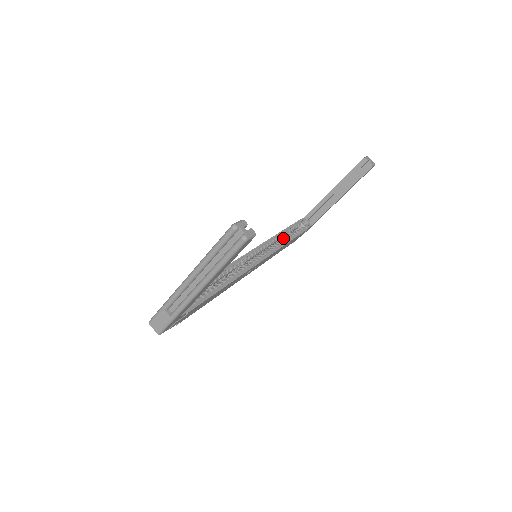
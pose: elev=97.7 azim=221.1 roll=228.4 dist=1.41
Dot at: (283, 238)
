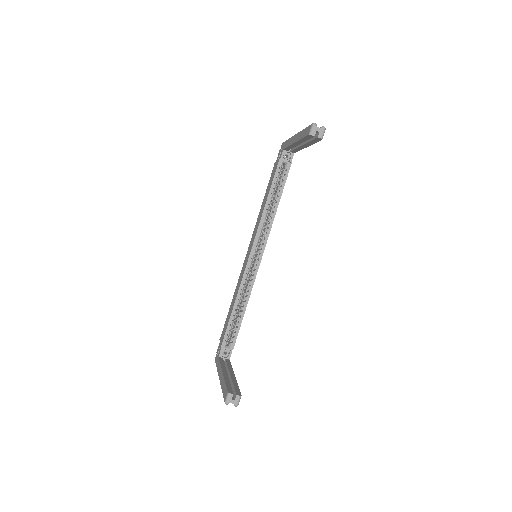
Dot at: occluded
